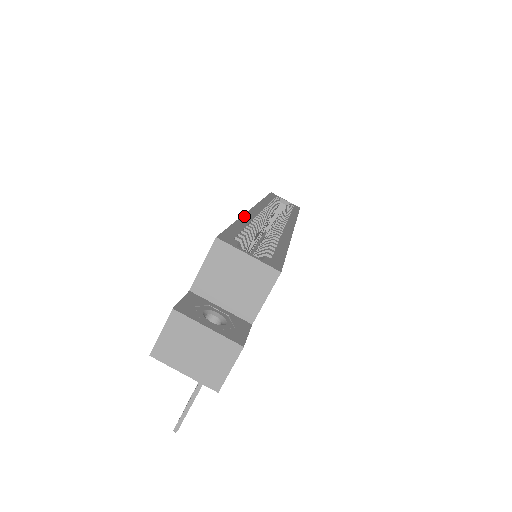
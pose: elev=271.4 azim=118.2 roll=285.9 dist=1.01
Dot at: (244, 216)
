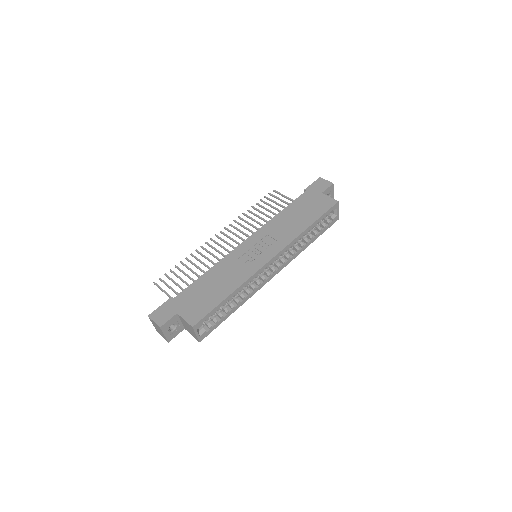
Dot at: (241, 286)
